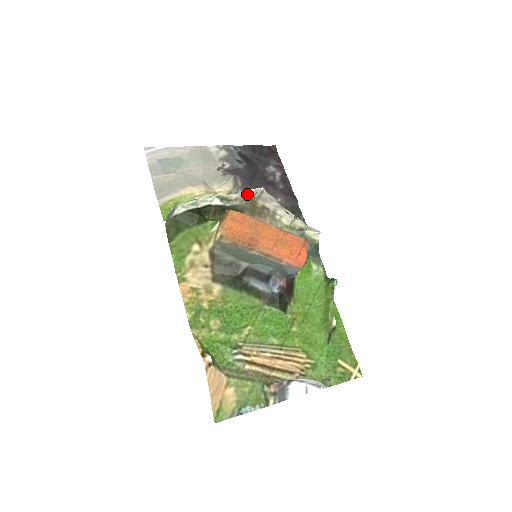
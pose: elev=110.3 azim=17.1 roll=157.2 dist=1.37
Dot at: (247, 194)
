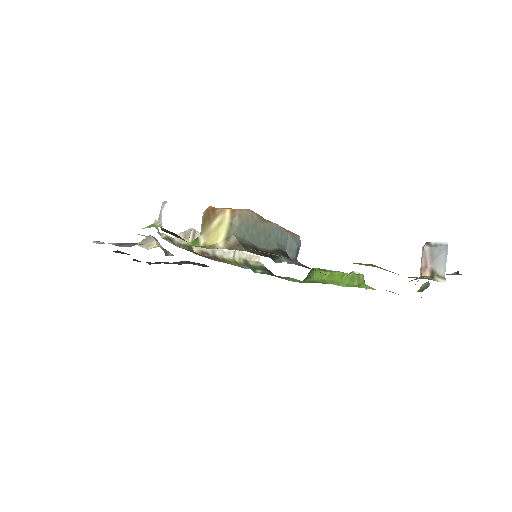
Dot at: (184, 237)
